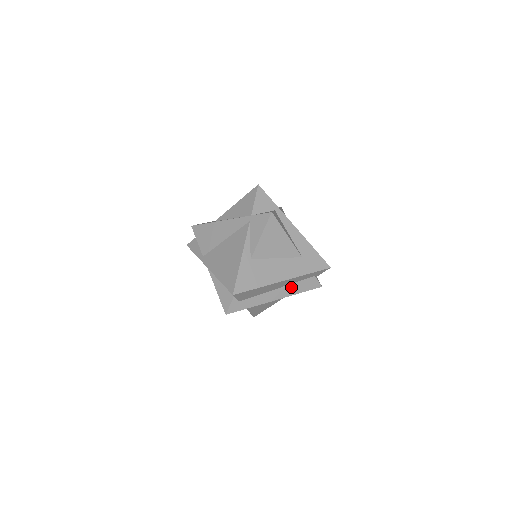
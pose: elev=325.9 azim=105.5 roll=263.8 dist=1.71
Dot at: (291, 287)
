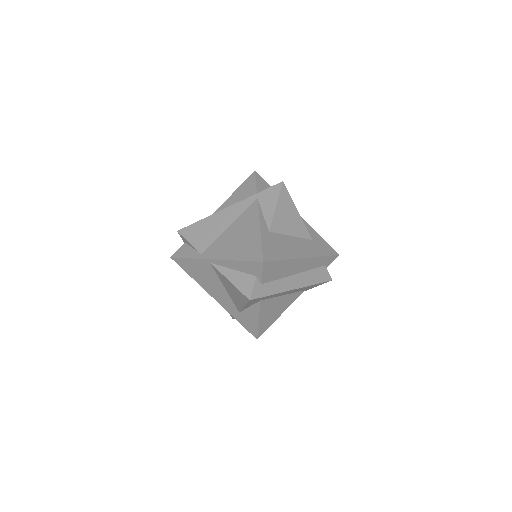
Dot at: (307, 275)
